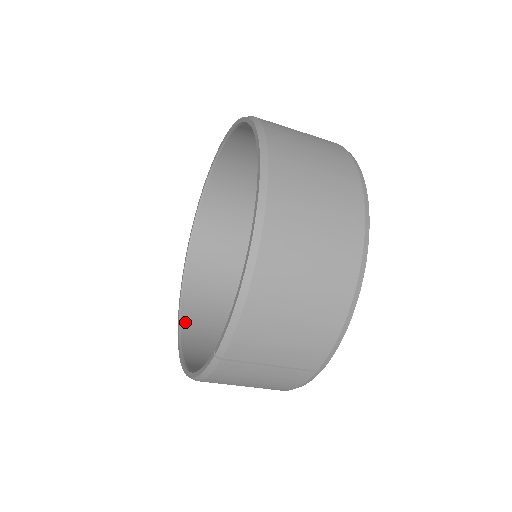
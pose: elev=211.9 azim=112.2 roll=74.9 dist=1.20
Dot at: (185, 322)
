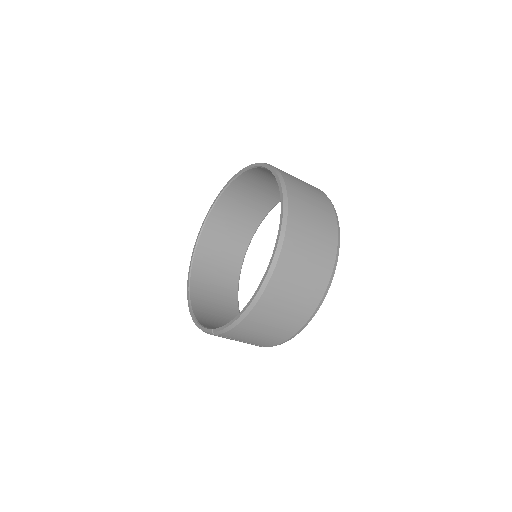
Dot at: (196, 262)
